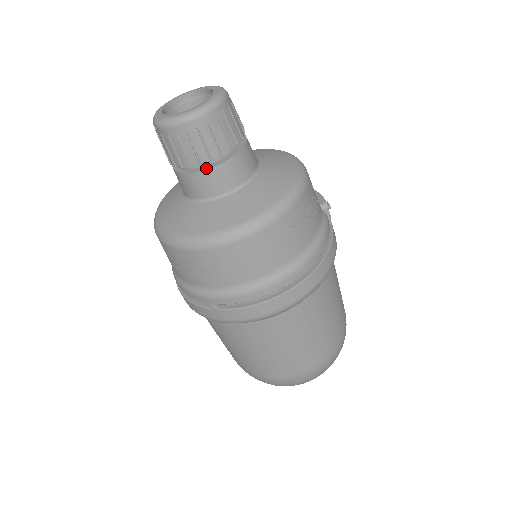
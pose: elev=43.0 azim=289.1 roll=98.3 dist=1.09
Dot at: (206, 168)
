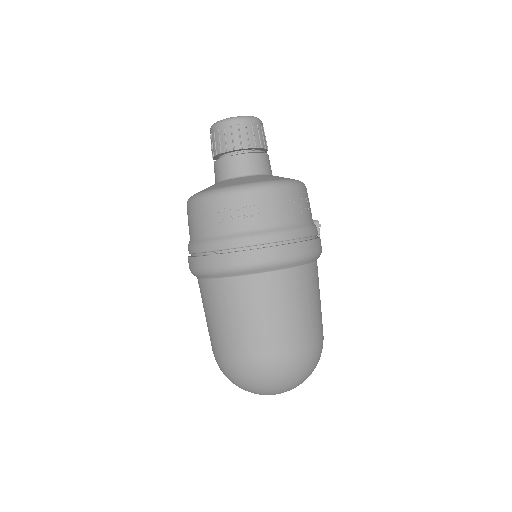
Dot at: (237, 155)
